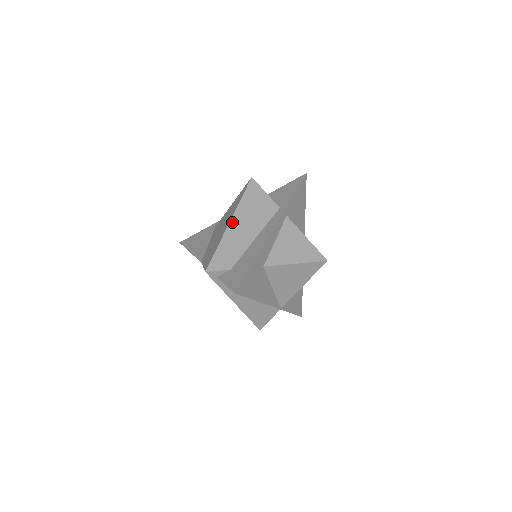
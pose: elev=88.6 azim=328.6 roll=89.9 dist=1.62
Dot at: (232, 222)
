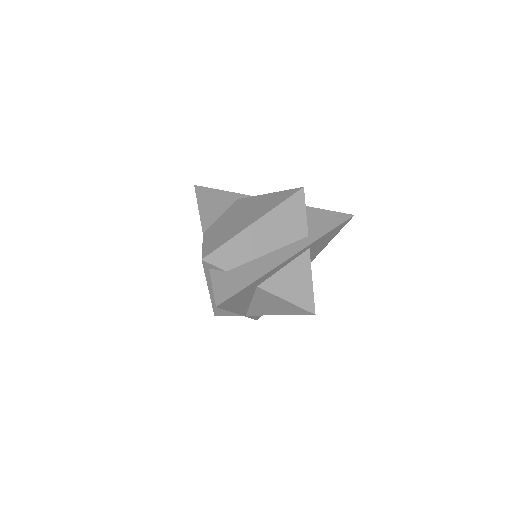
Dot at: (257, 223)
